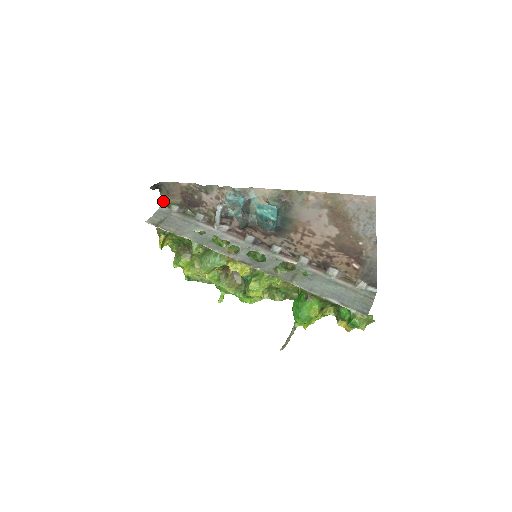
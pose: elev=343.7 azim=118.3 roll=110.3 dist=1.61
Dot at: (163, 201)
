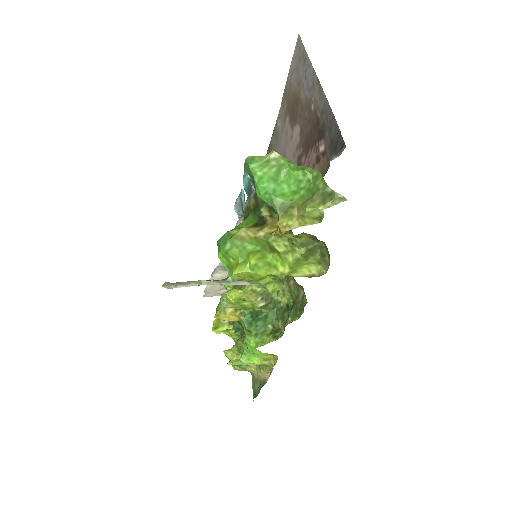
Dot at: occluded
